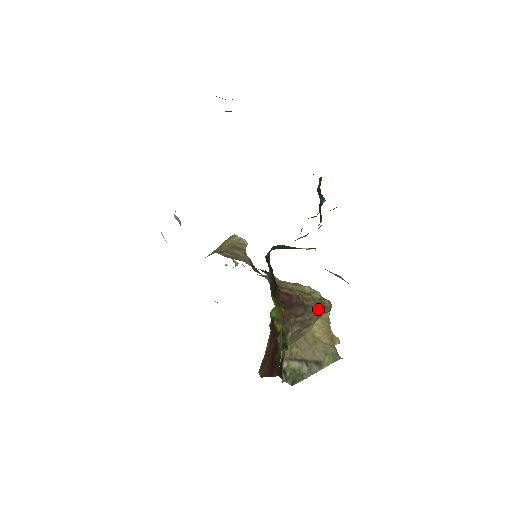
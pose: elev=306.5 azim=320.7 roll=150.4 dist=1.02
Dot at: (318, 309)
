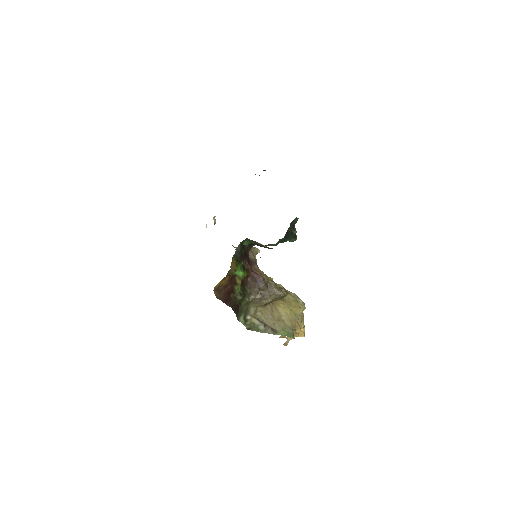
Dot at: (276, 292)
